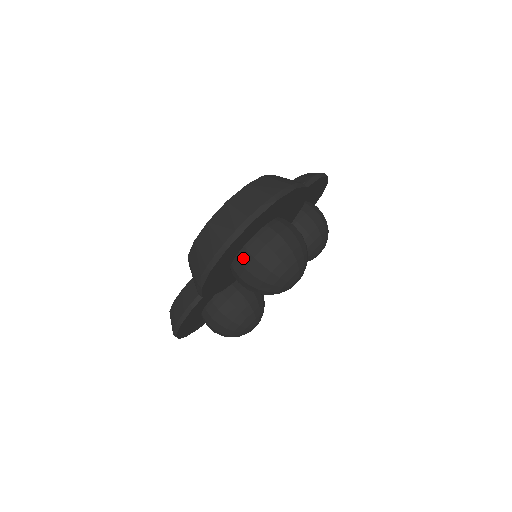
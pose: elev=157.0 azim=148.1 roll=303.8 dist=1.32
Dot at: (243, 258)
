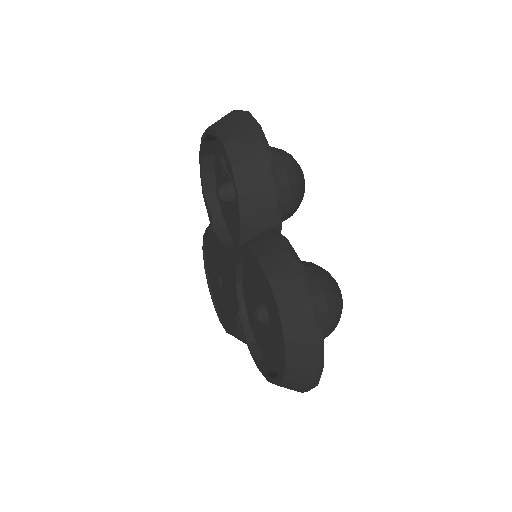
Dot at: occluded
